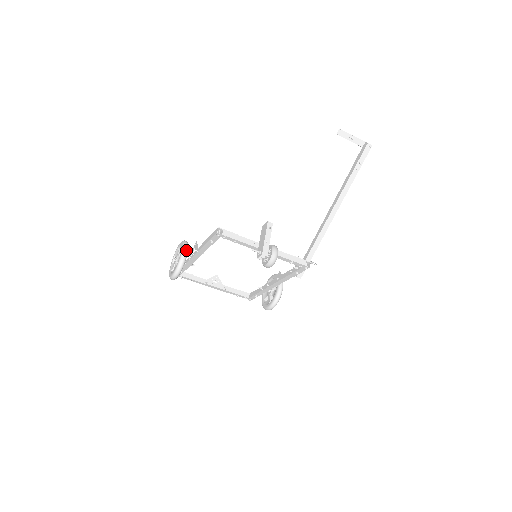
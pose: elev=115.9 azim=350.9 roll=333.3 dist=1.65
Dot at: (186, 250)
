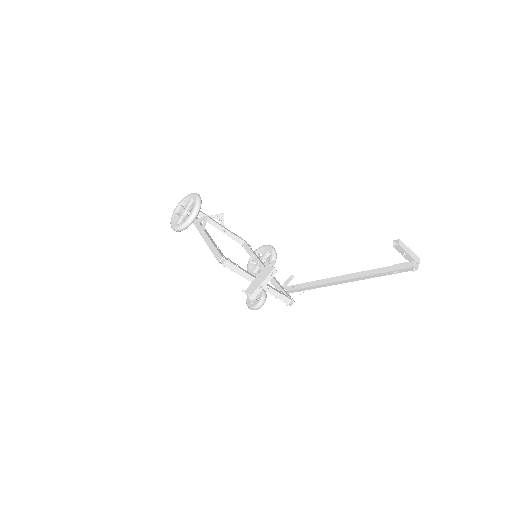
Dot at: (194, 218)
